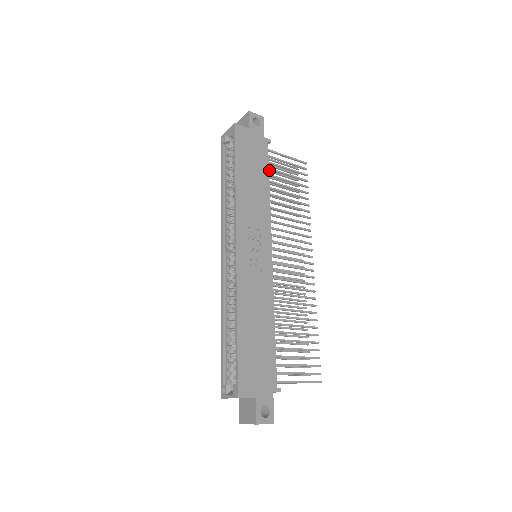
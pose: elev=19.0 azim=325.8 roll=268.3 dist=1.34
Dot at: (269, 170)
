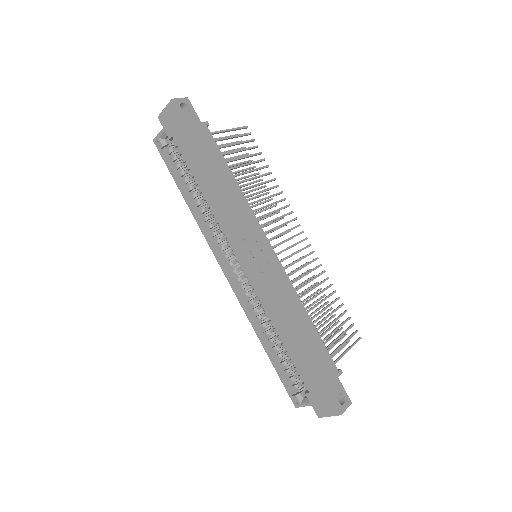
Dot at: occluded
